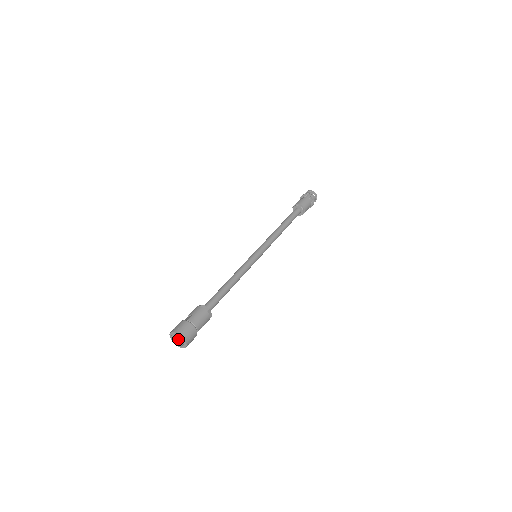
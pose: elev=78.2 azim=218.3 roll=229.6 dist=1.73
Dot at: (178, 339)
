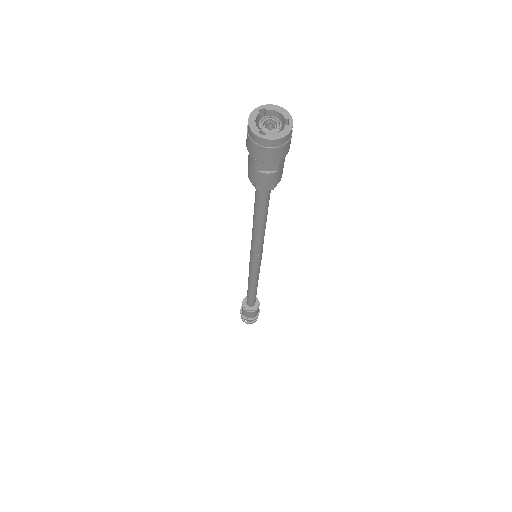
Dot at: (263, 125)
